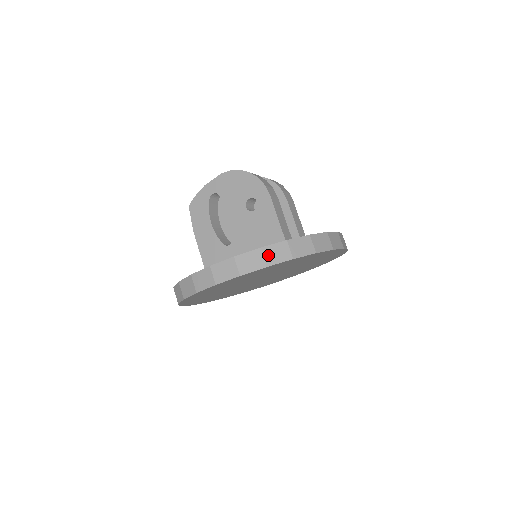
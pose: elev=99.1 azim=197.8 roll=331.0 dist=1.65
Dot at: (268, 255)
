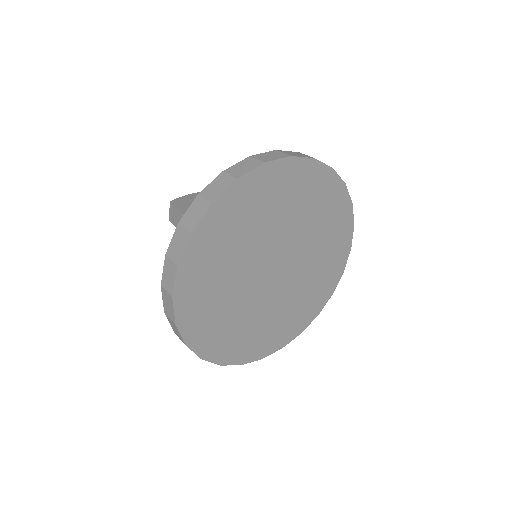
Dot at: occluded
